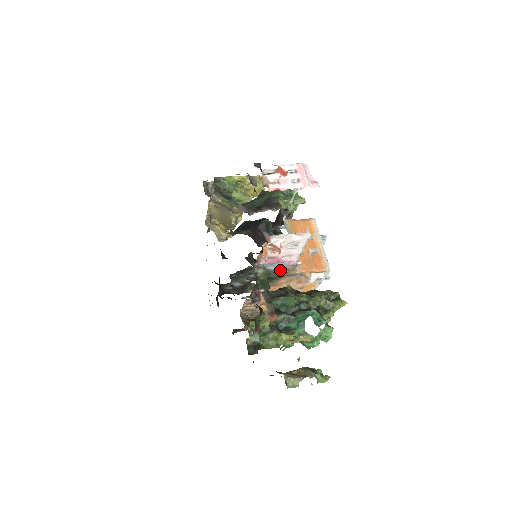
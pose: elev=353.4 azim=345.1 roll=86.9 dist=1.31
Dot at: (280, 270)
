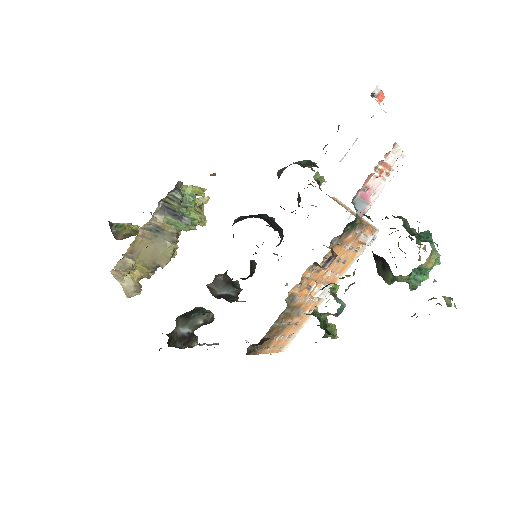
Dot at: (358, 216)
